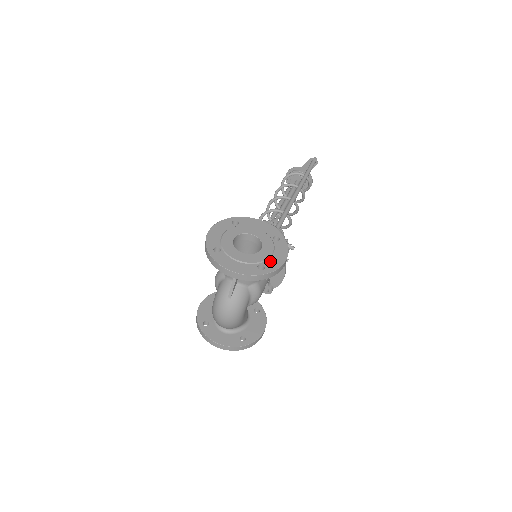
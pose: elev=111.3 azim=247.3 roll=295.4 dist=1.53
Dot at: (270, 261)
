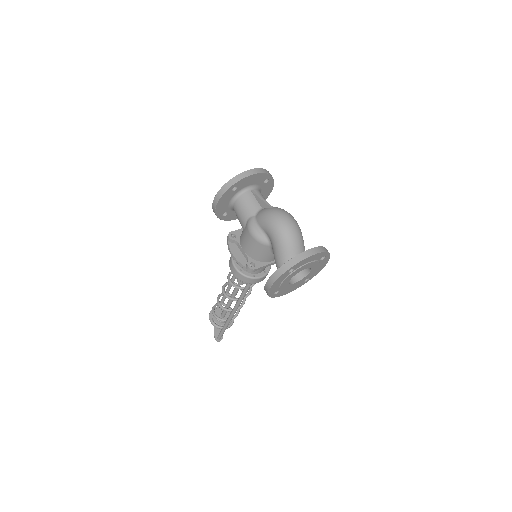
Dot at: occluded
